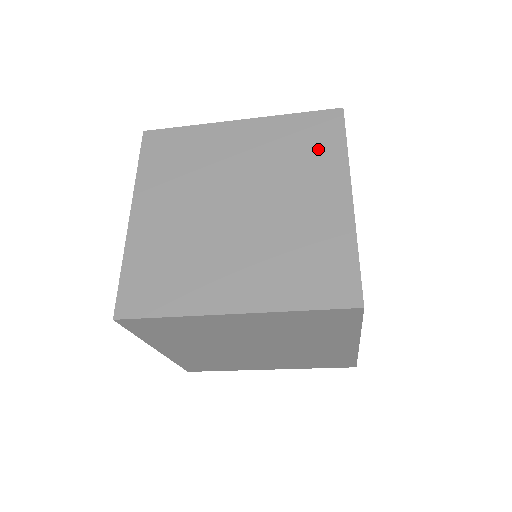
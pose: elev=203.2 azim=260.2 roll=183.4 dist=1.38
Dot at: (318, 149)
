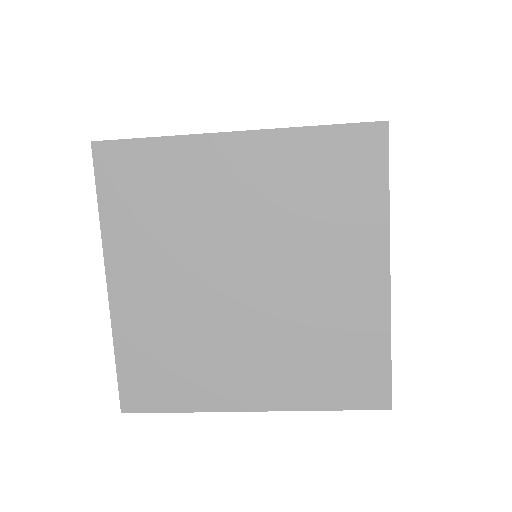
Dot at: (349, 196)
